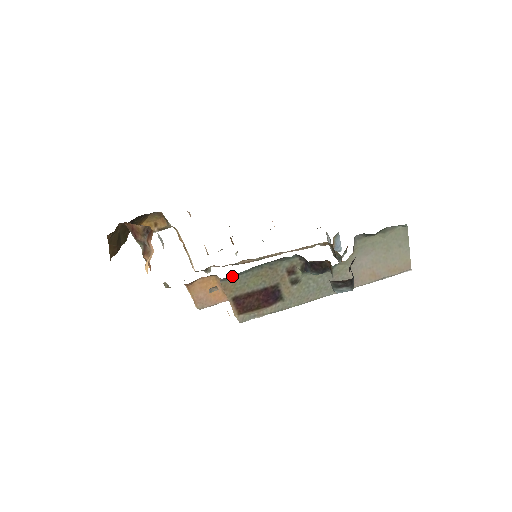
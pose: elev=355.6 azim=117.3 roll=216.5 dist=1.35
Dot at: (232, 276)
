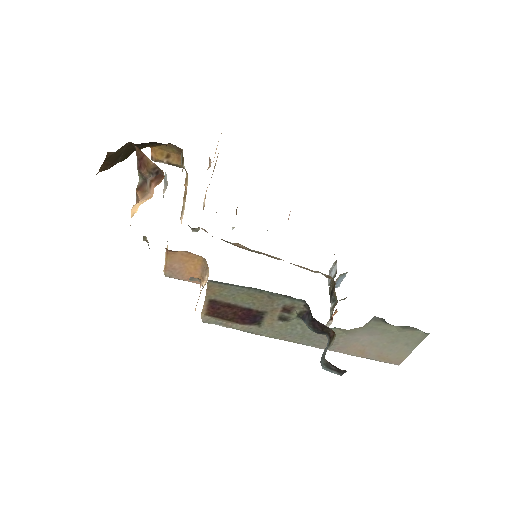
Dot at: (224, 283)
